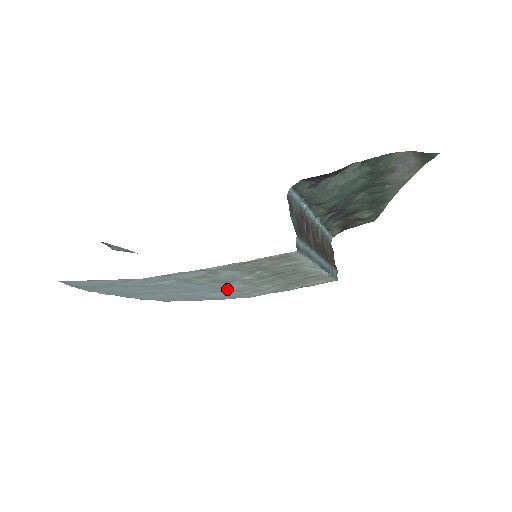
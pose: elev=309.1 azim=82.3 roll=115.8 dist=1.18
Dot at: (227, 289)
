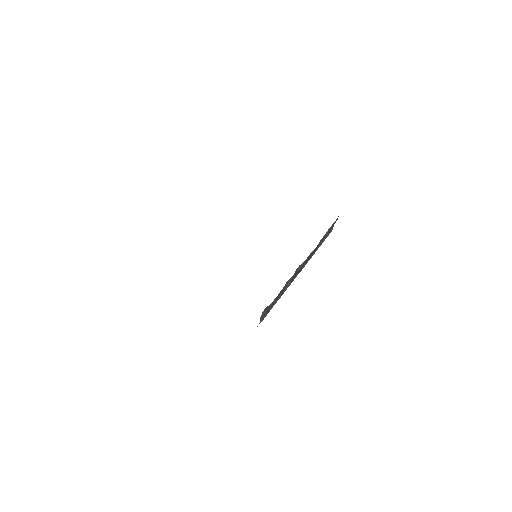
Dot at: occluded
